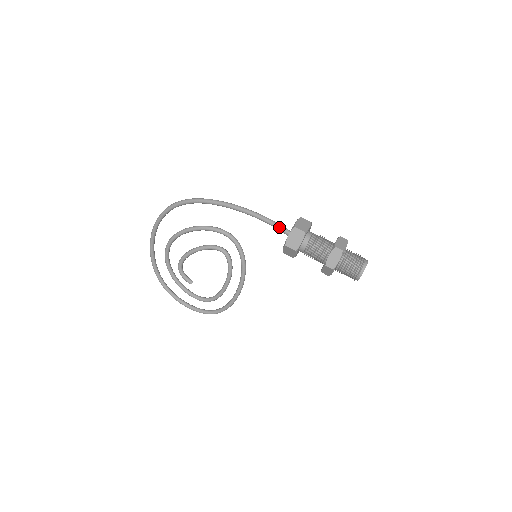
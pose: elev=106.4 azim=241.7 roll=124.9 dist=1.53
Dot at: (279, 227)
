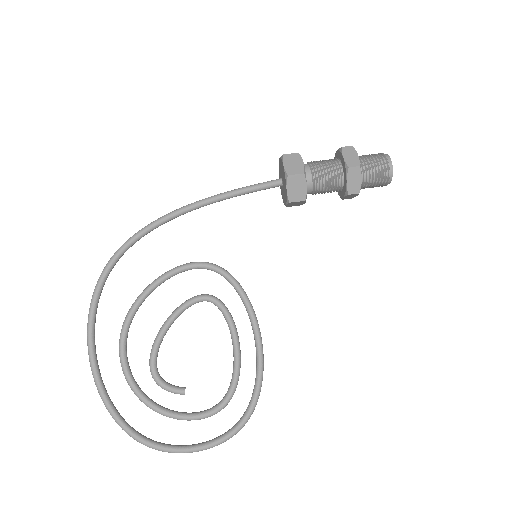
Dot at: (264, 183)
